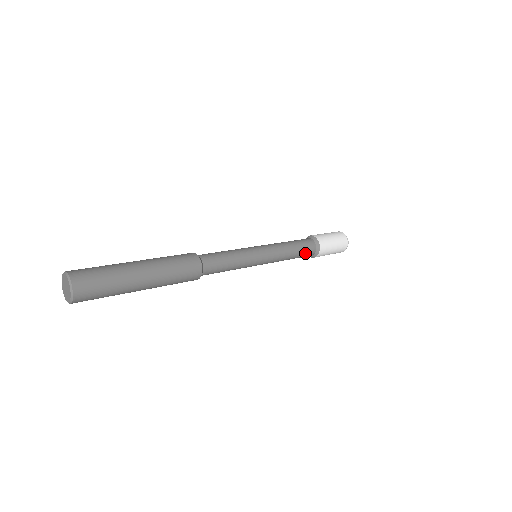
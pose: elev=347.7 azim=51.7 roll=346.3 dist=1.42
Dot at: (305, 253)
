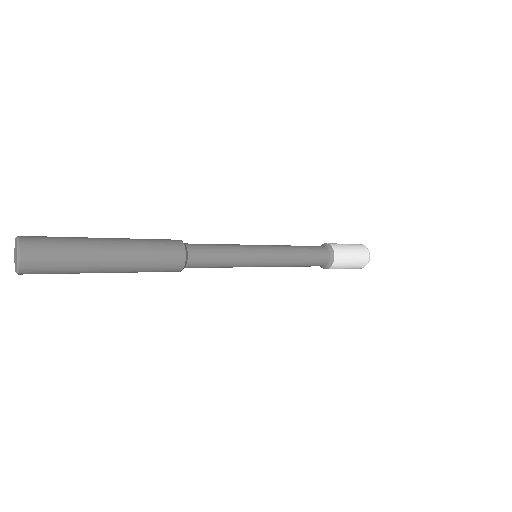
Dot at: (316, 250)
